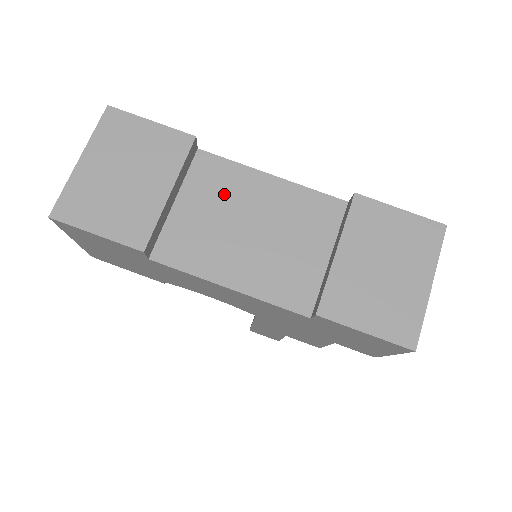
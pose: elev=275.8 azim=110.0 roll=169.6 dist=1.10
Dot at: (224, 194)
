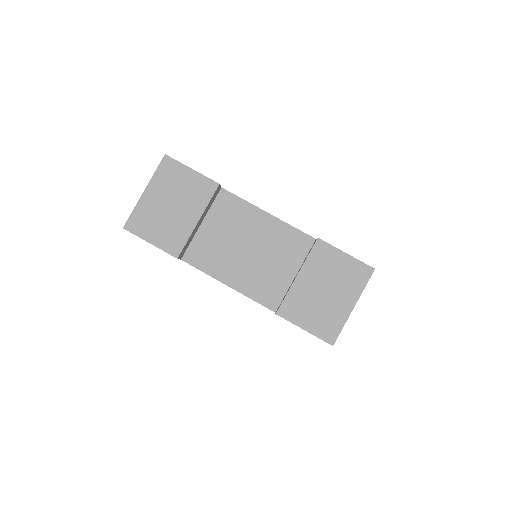
Dot at: (234, 222)
